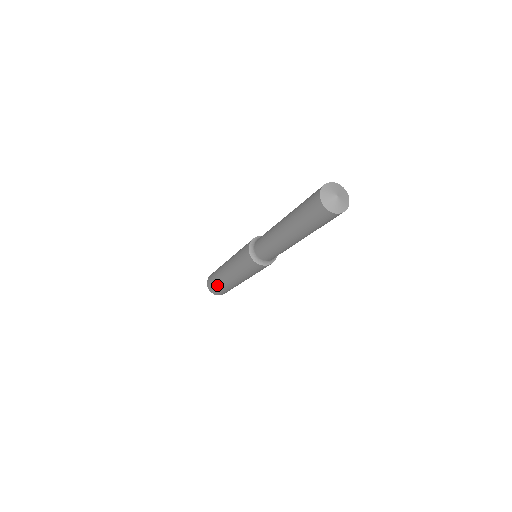
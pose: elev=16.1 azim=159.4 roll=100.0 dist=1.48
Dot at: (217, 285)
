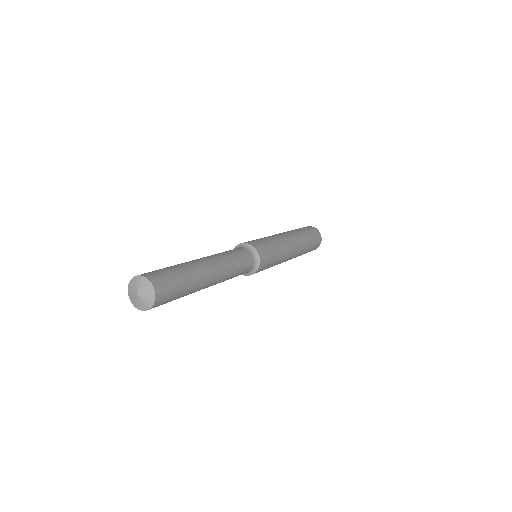
Dot at: occluded
